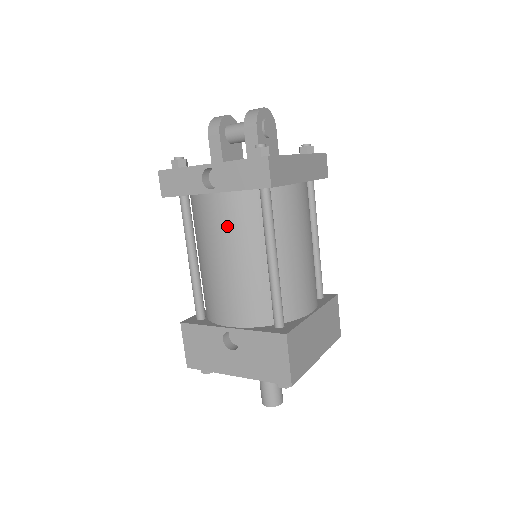
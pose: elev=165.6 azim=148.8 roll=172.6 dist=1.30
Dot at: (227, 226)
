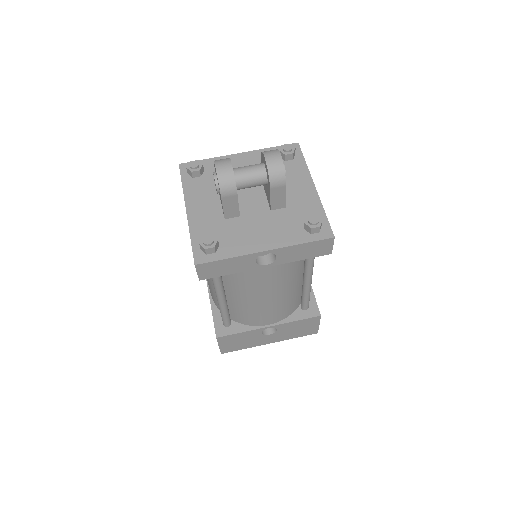
Dot at: (276, 279)
